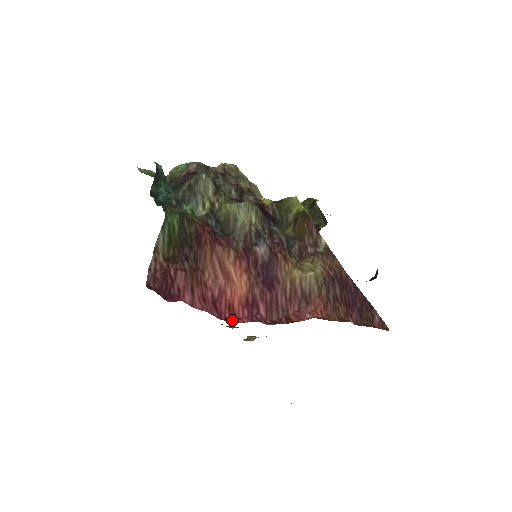
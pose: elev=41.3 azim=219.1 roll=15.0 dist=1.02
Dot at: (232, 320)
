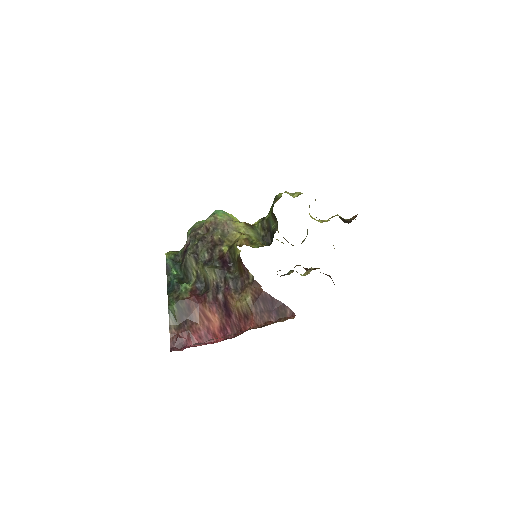
Dot at: (217, 341)
